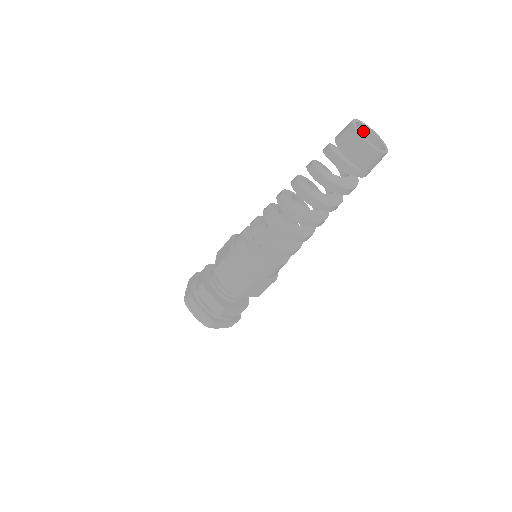
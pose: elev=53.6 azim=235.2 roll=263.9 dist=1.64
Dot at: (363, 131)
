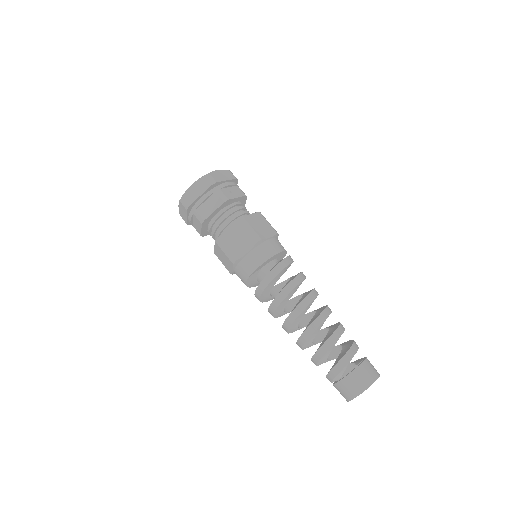
Dot at: occluded
